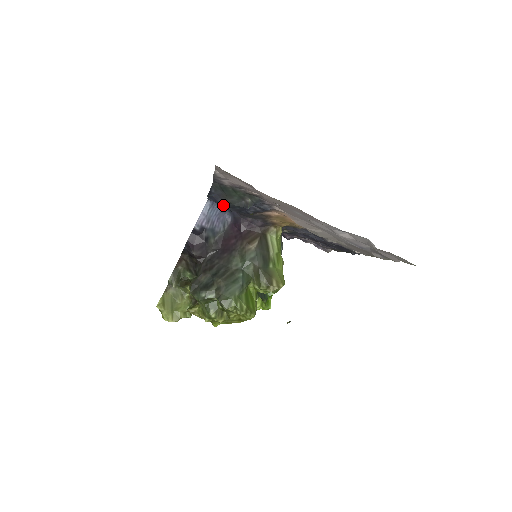
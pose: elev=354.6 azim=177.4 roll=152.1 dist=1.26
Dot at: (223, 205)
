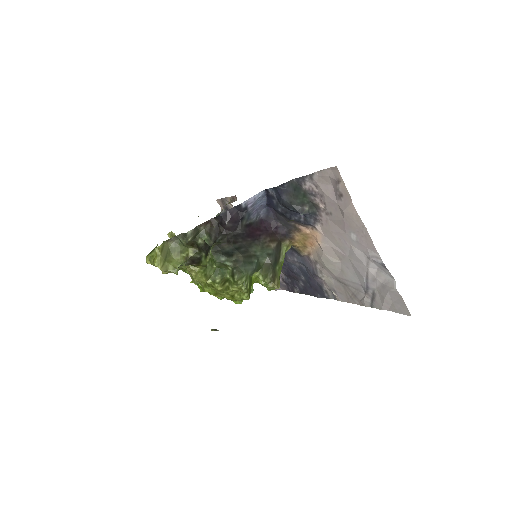
Dot at: (282, 200)
